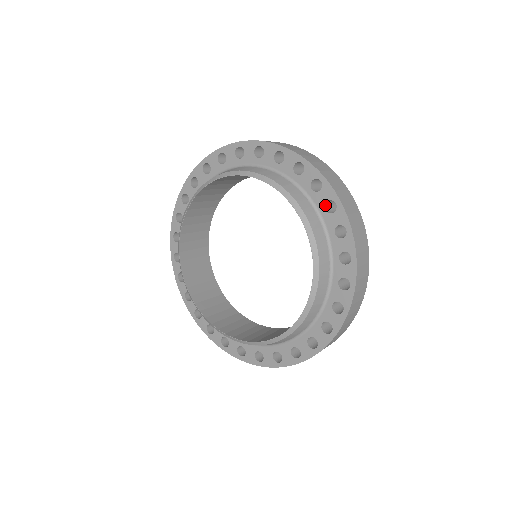
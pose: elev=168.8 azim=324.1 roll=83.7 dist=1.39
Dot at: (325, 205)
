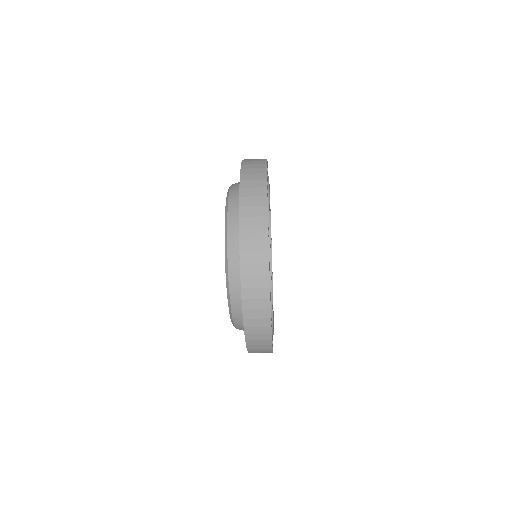
Dot at: occluded
